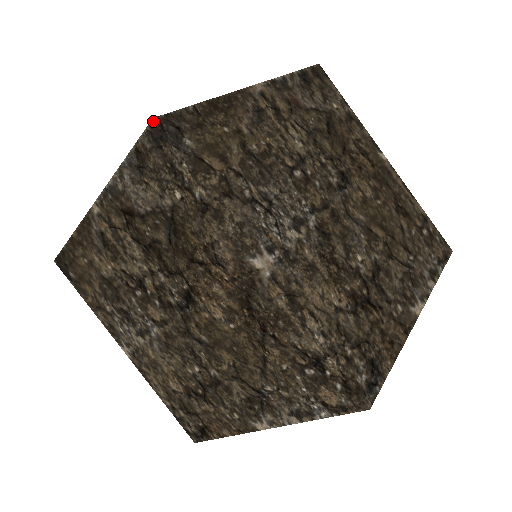
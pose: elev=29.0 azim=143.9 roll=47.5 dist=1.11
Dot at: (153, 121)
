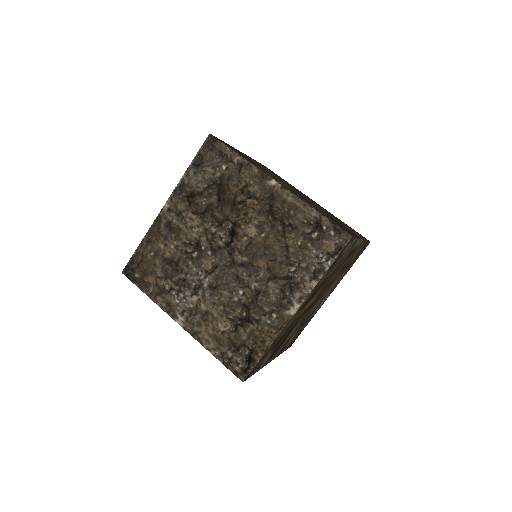
Dot at: (210, 135)
